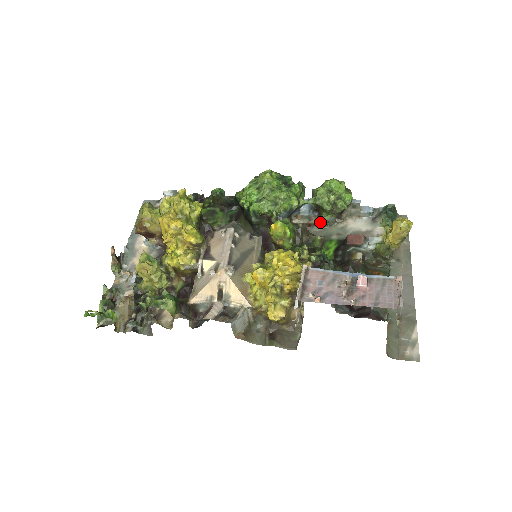
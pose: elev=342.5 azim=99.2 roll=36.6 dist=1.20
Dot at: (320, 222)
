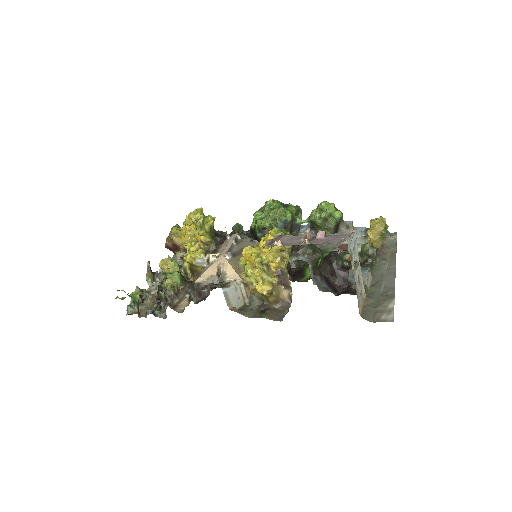
Dot at: occluded
